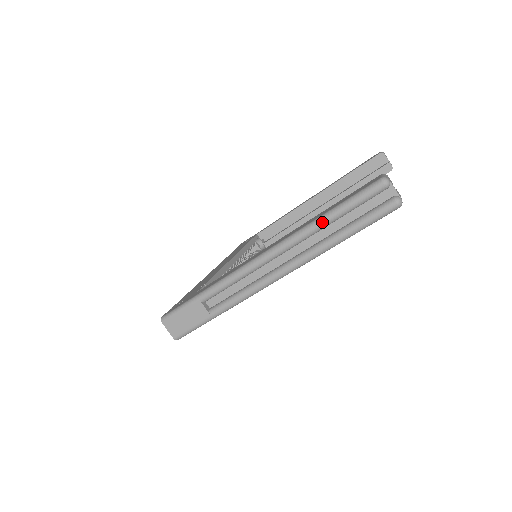
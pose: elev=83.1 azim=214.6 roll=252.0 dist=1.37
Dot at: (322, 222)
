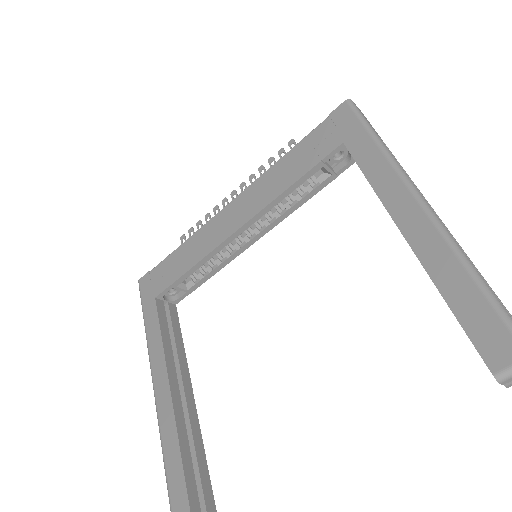
Dot at: (164, 458)
